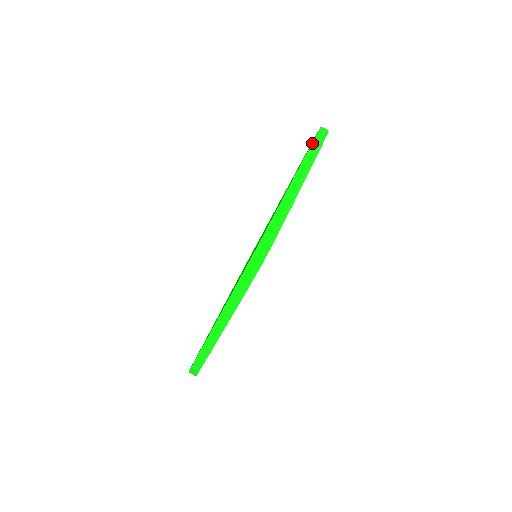
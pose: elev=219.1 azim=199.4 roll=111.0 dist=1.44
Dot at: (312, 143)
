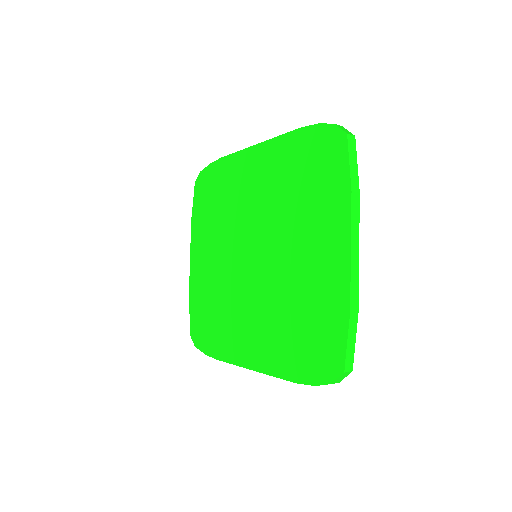
Dot at: (351, 189)
